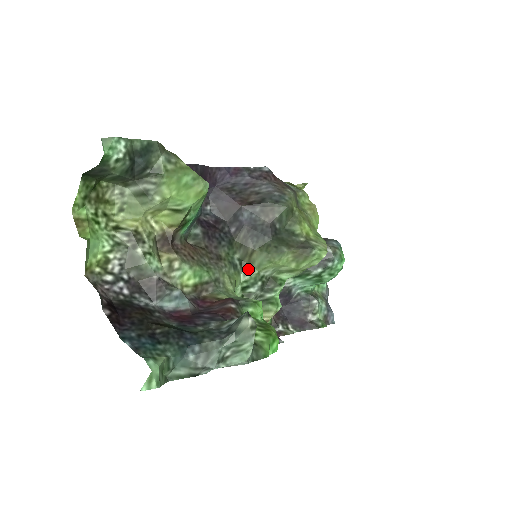
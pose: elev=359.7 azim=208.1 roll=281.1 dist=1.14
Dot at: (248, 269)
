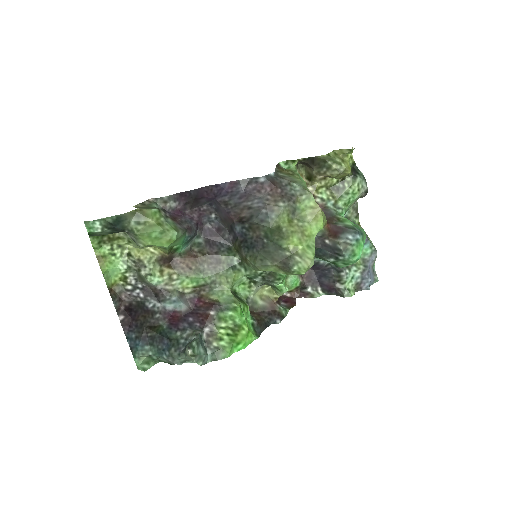
Dot at: (247, 268)
